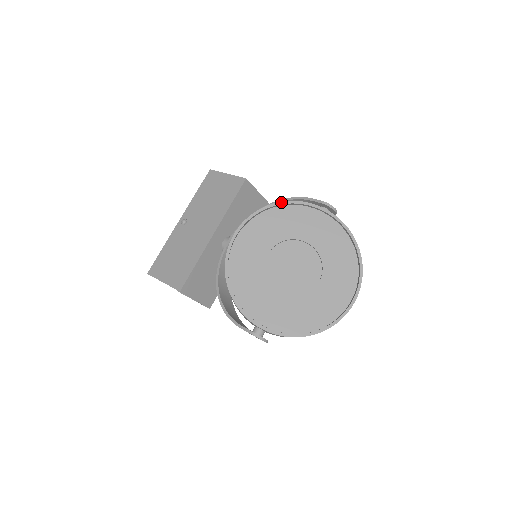
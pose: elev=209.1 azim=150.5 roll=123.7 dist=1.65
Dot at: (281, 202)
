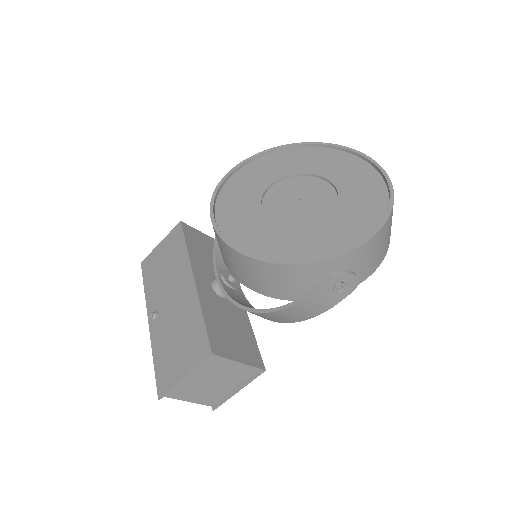
Dot at: (228, 172)
